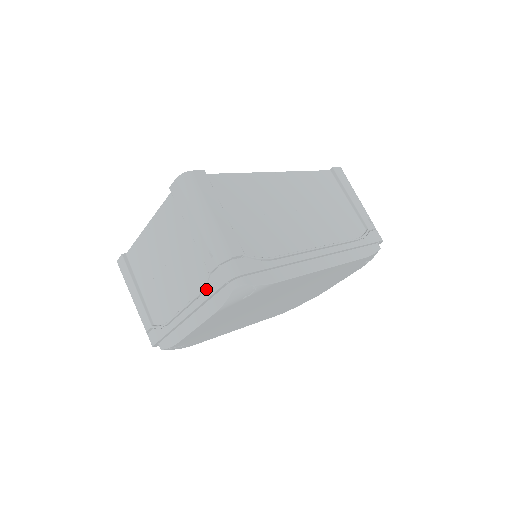
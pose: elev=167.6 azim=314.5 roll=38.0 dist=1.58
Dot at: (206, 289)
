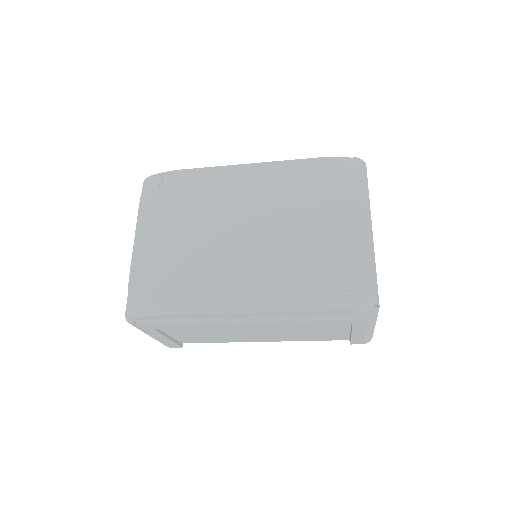
Dot at: occluded
